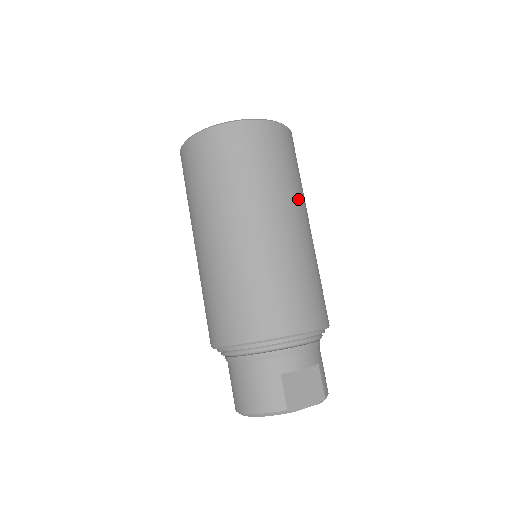
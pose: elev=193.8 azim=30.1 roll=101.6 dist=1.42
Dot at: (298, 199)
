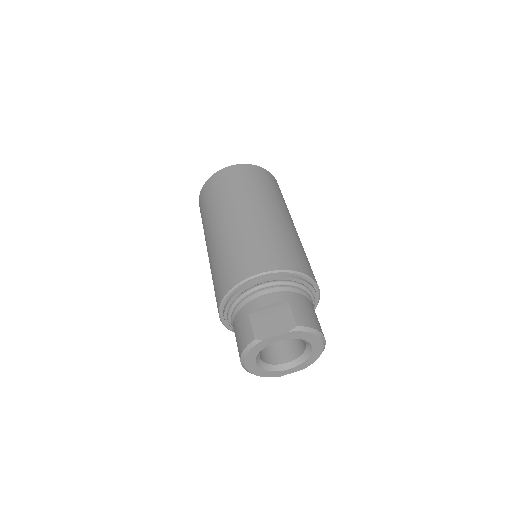
Dot at: (258, 198)
